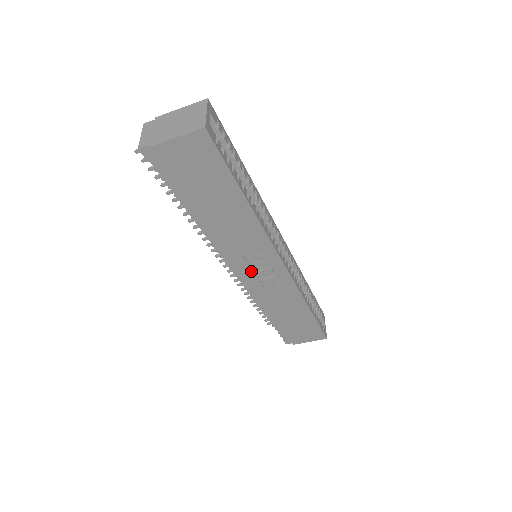
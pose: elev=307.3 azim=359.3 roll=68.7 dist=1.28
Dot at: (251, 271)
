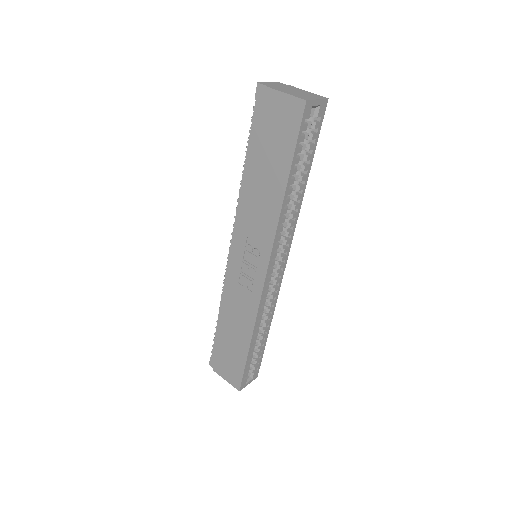
Dot at: (241, 258)
